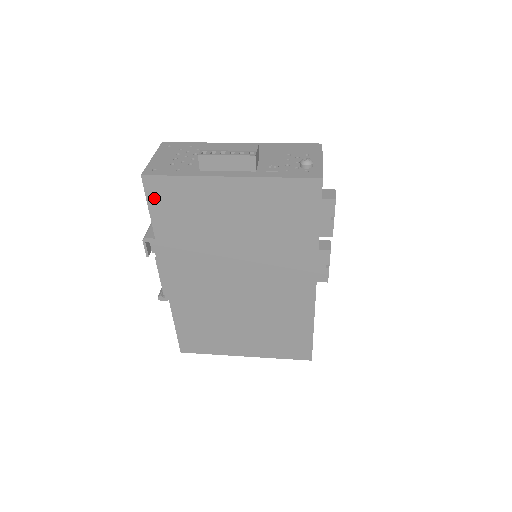
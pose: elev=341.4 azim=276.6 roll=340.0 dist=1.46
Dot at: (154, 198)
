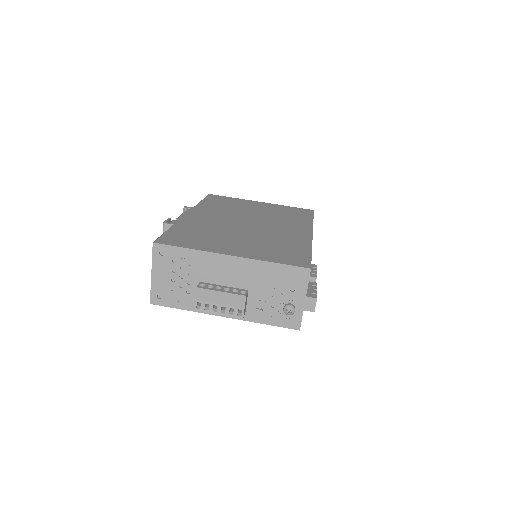
Dot at: occluded
